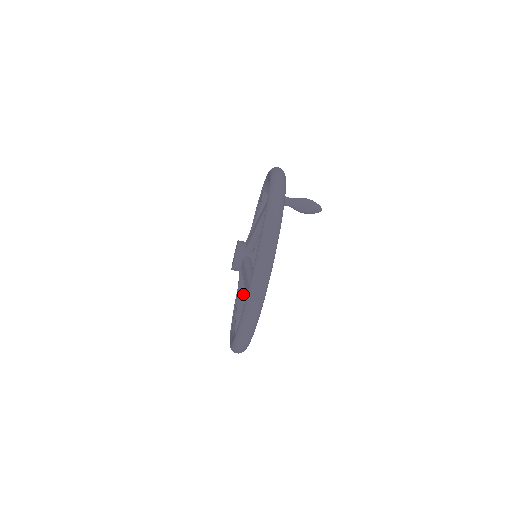
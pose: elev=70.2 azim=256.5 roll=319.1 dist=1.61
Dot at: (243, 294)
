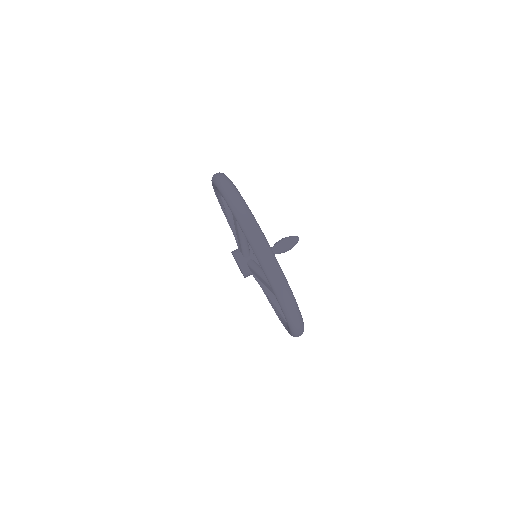
Dot at: (260, 269)
